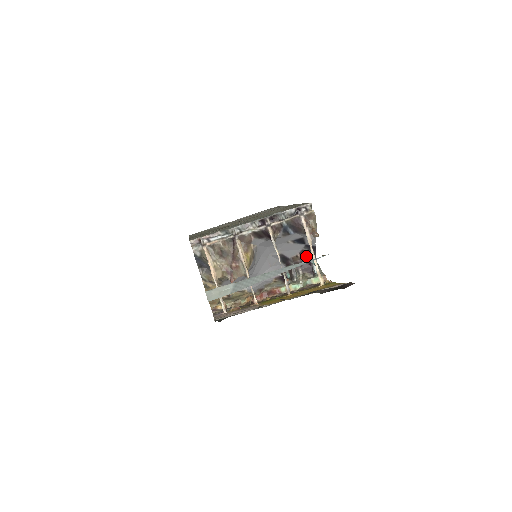
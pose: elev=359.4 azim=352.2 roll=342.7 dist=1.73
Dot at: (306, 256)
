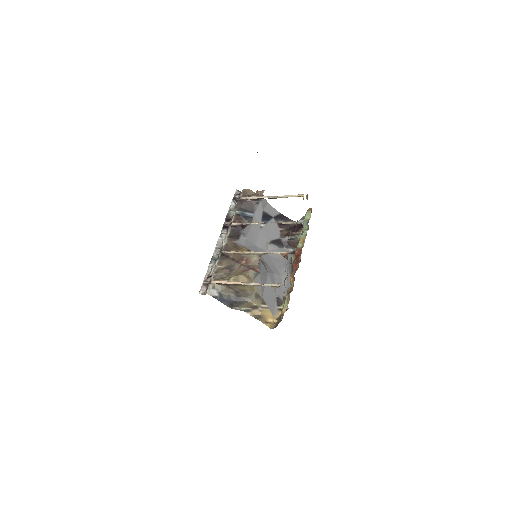
Dot at: (286, 226)
